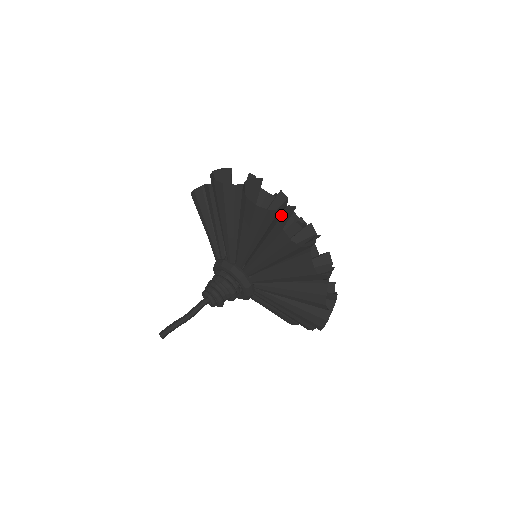
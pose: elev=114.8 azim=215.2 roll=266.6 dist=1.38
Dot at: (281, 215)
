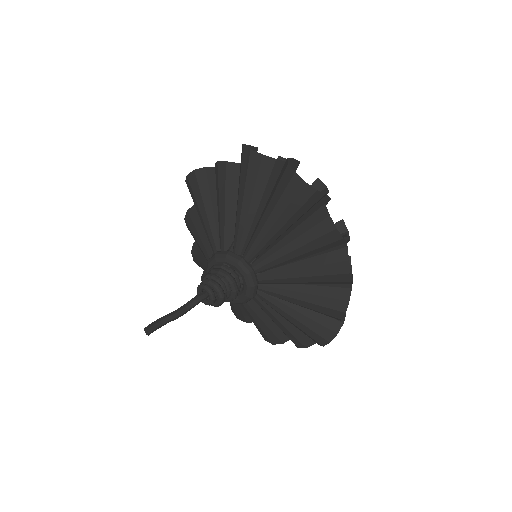
Dot at: (320, 202)
